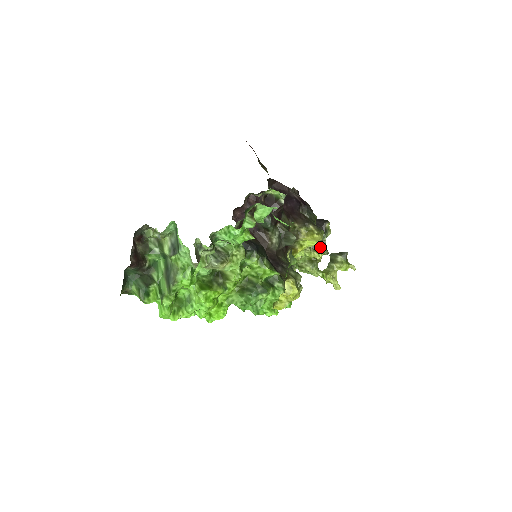
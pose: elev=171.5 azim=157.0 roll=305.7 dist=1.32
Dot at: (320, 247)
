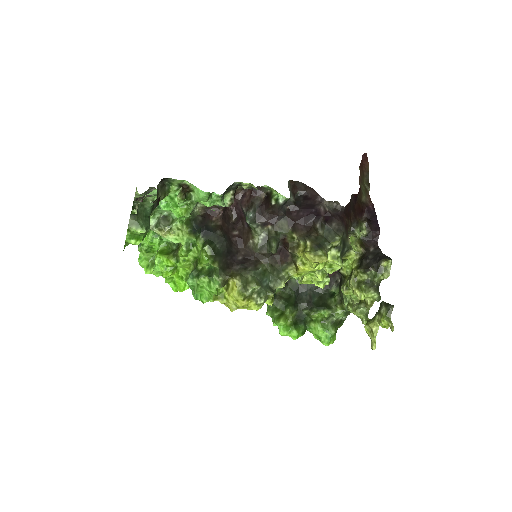
Dot at: (365, 286)
